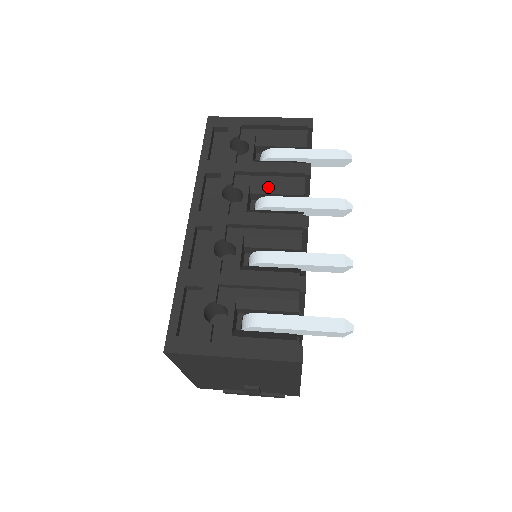
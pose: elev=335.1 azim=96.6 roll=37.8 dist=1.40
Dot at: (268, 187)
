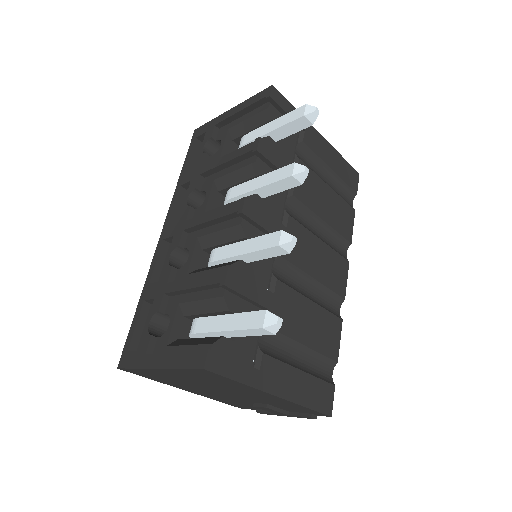
Dot at: (229, 179)
